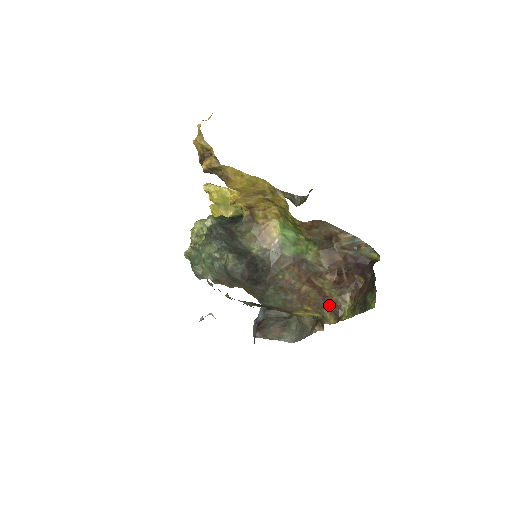
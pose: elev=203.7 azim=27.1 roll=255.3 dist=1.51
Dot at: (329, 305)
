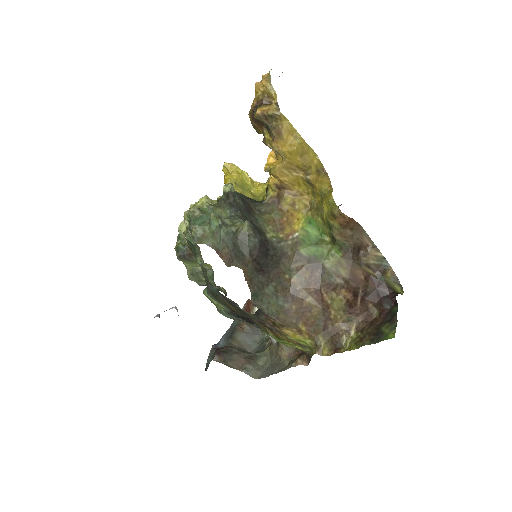
Dot at: (328, 331)
